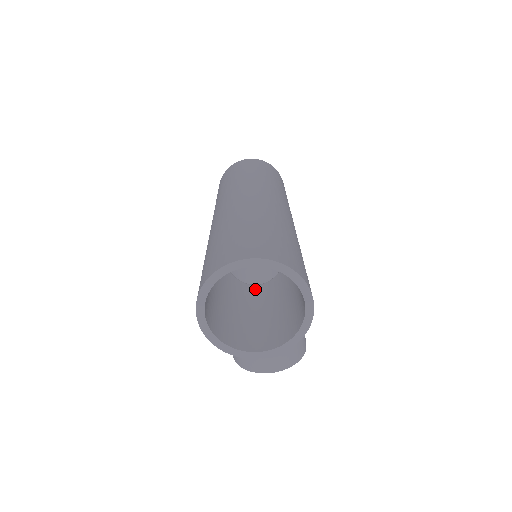
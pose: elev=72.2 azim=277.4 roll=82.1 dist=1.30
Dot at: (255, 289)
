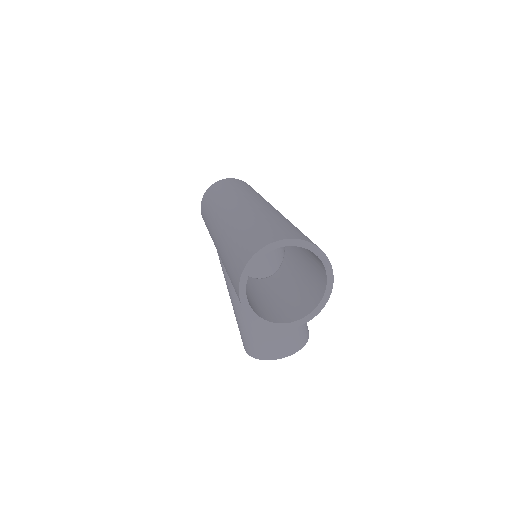
Dot at: (266, 281)
